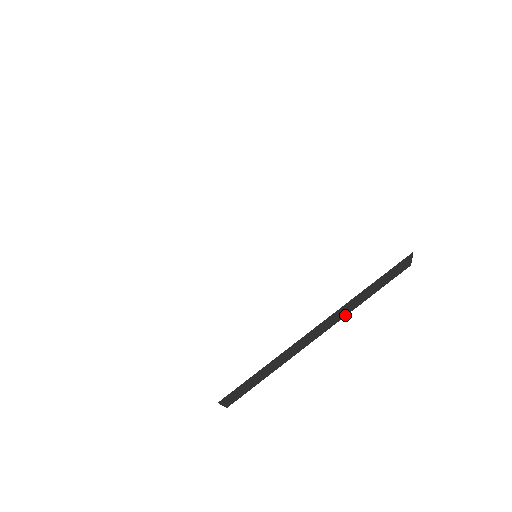
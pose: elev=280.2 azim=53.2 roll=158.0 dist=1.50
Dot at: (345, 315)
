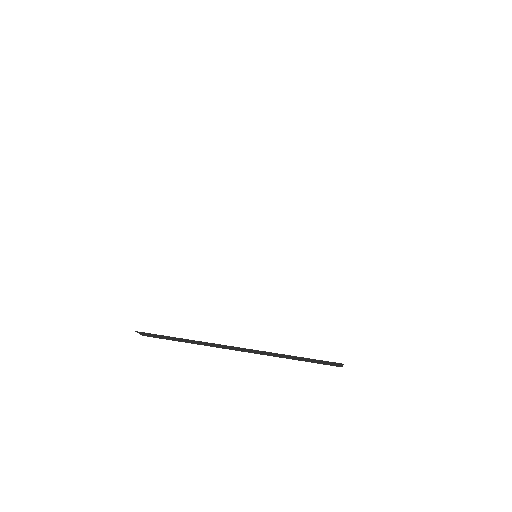
Dot at: occluded
